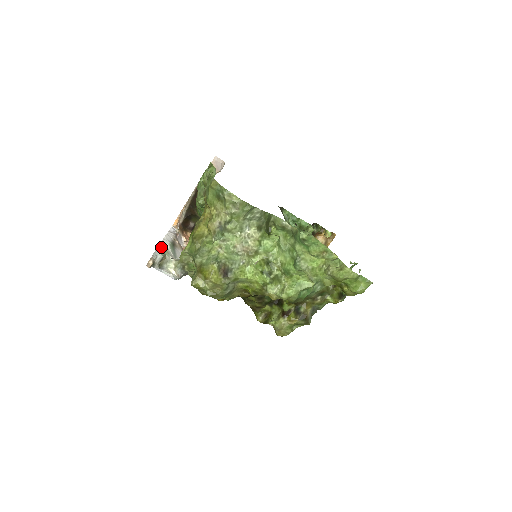
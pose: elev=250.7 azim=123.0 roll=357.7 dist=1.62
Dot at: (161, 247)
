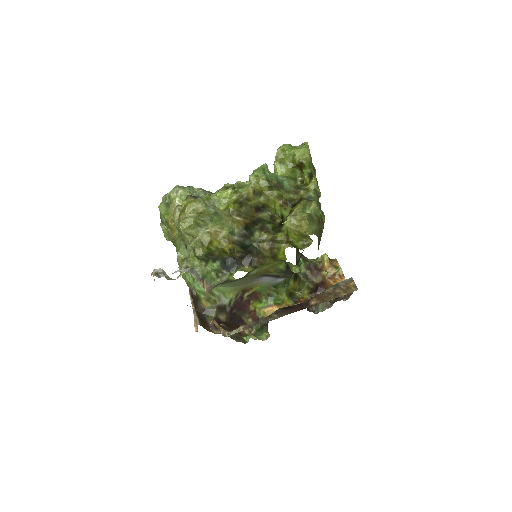
Dot at: occluded
